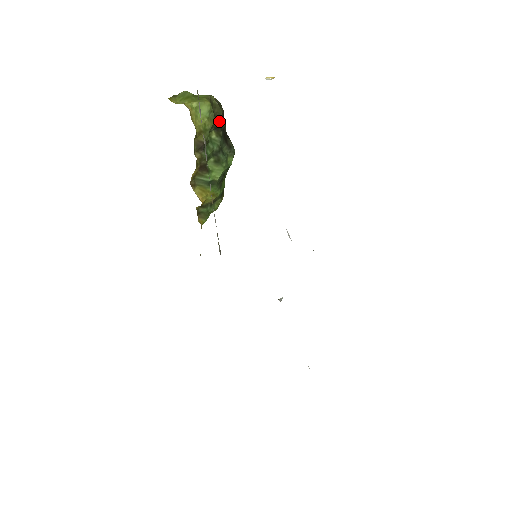
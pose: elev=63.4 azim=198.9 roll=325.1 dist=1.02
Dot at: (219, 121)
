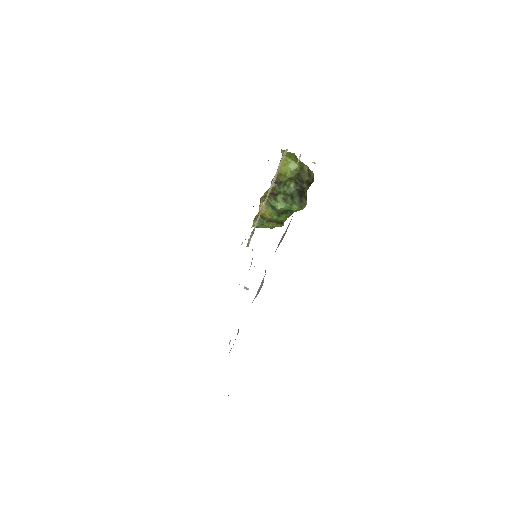
Dot at: (302, 181)
